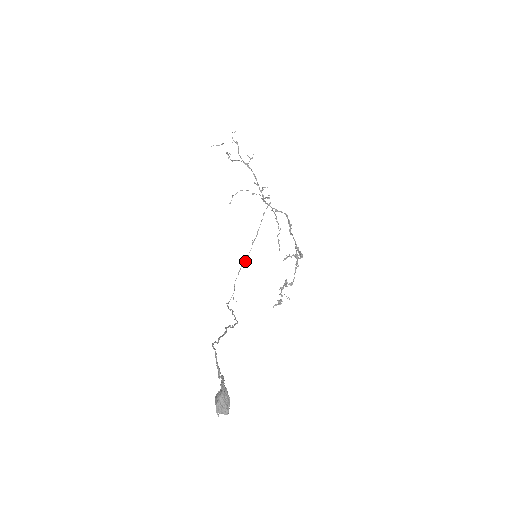
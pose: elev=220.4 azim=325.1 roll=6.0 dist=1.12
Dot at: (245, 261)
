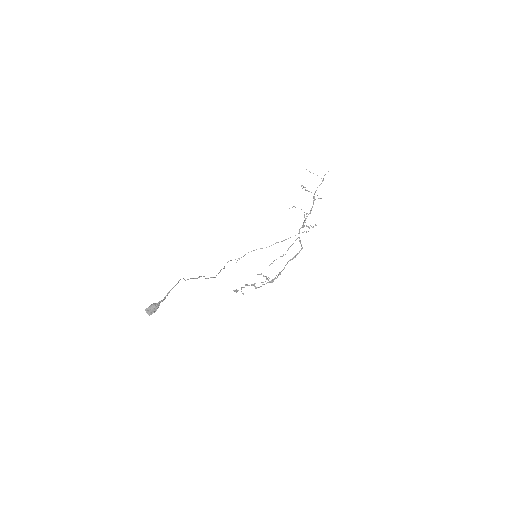
Dot at: occluded
